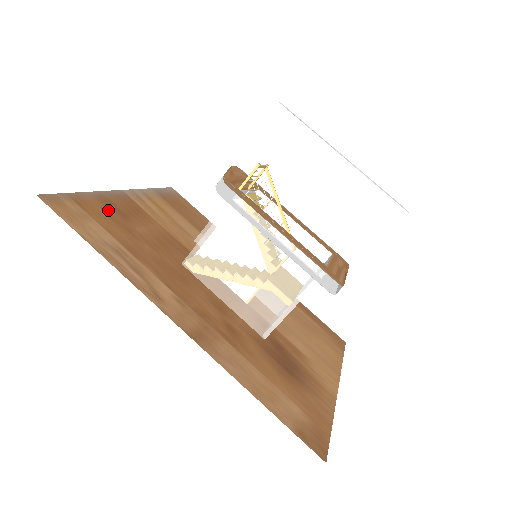
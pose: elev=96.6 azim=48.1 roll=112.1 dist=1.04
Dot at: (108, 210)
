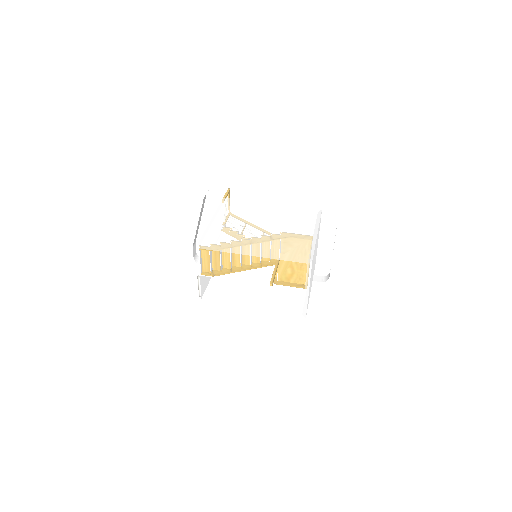
Dot at: occluded
